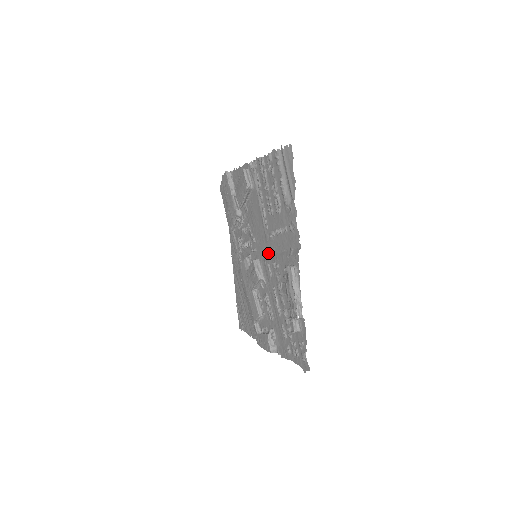
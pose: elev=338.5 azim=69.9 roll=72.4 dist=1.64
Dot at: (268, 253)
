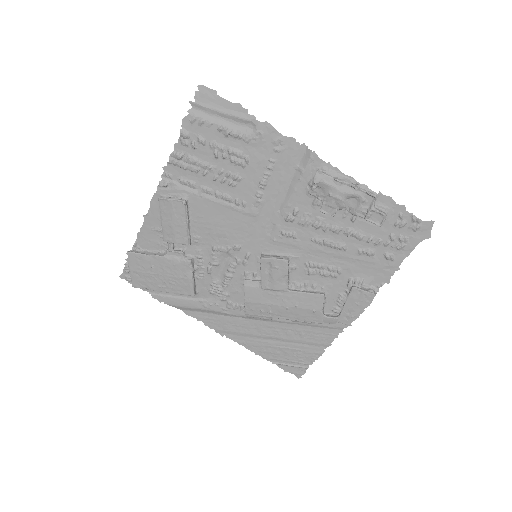
Dot at: (269, 225)
